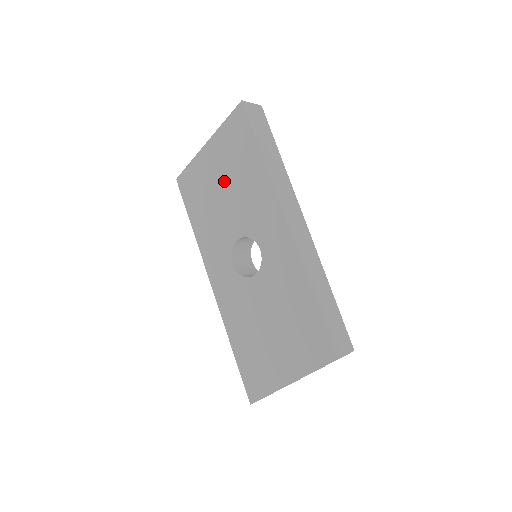
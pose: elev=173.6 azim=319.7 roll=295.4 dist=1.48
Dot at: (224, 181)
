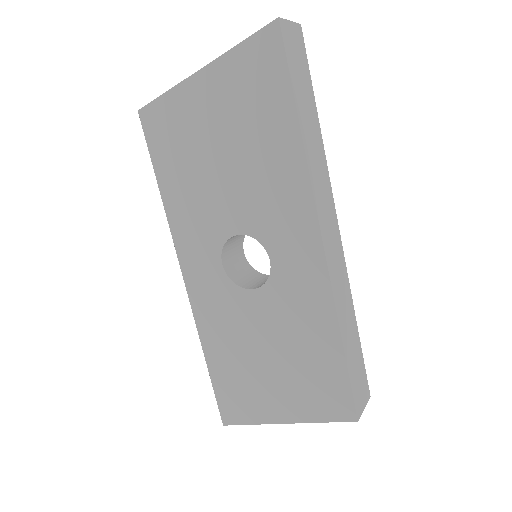
Dot at: (224, 143)
